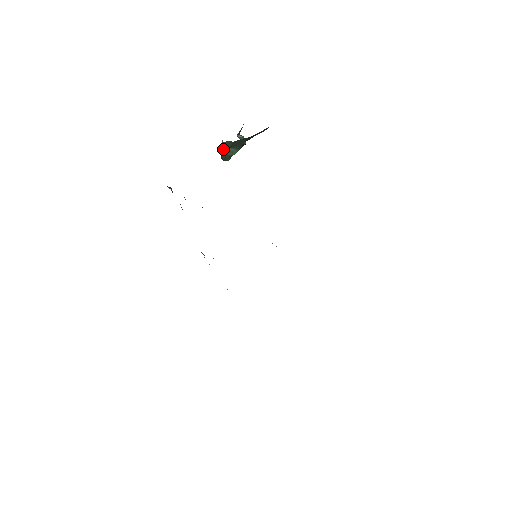
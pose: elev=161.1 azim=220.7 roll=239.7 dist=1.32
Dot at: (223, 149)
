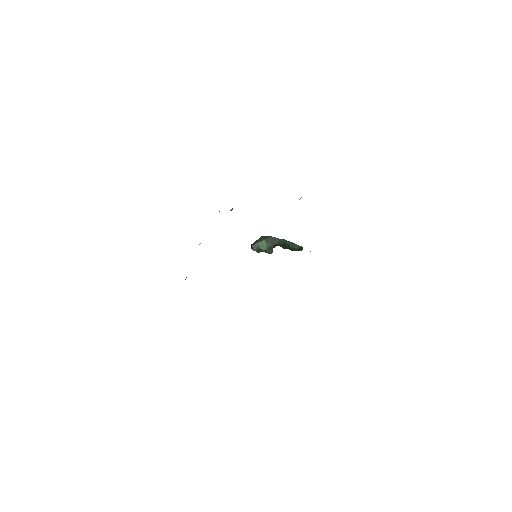
Dot at: (258, 240)
